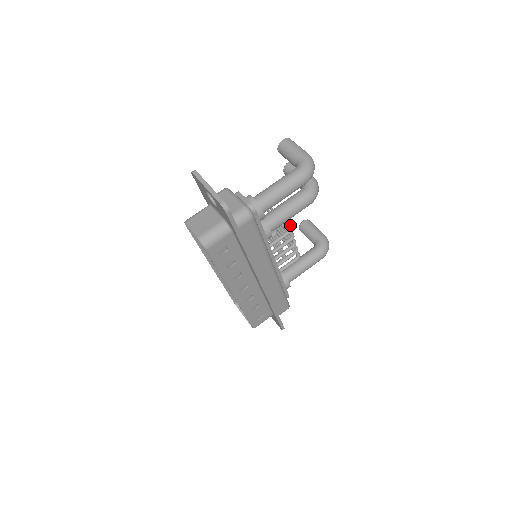
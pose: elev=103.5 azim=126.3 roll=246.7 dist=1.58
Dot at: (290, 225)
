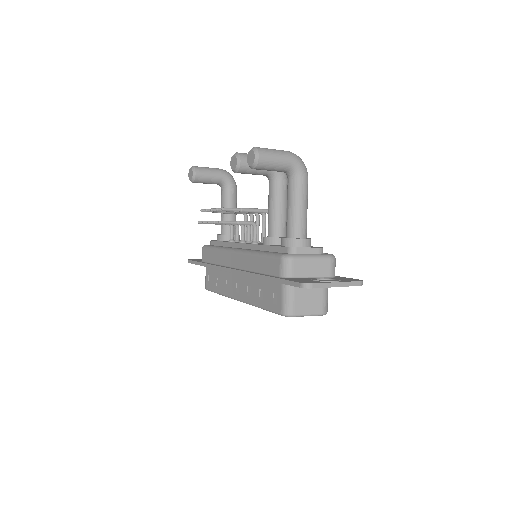
Dot at: (267, 210)
